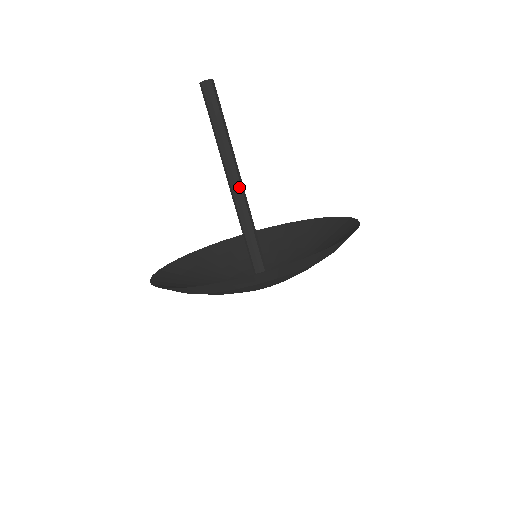
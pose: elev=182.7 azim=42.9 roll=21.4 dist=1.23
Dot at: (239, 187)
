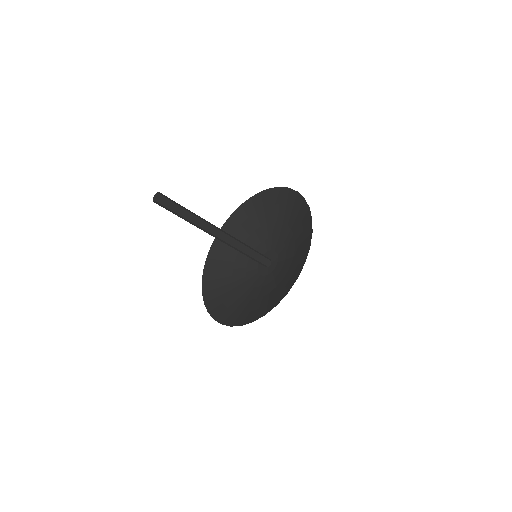
Dot at: (220, 237)
